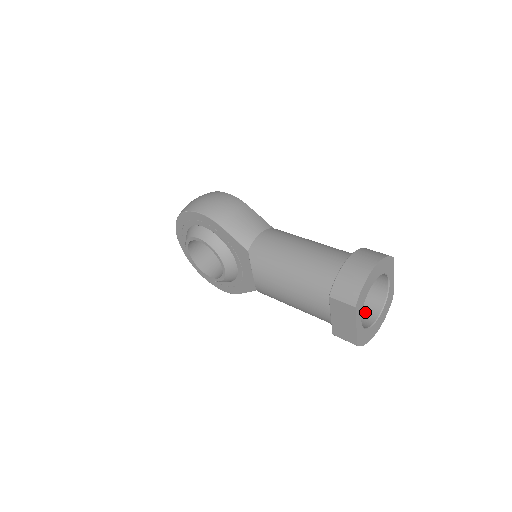
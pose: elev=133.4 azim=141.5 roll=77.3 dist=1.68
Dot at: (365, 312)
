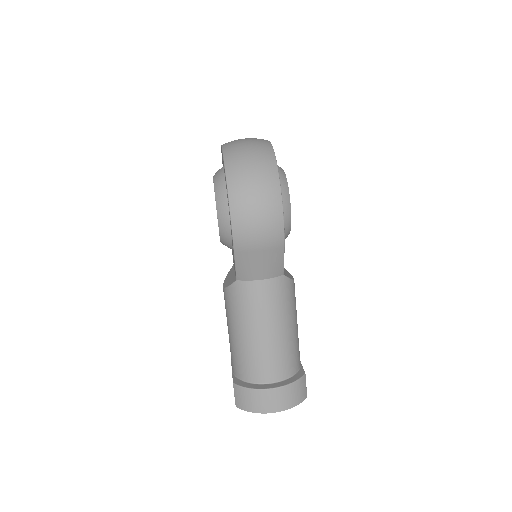
Dot at: occluded
